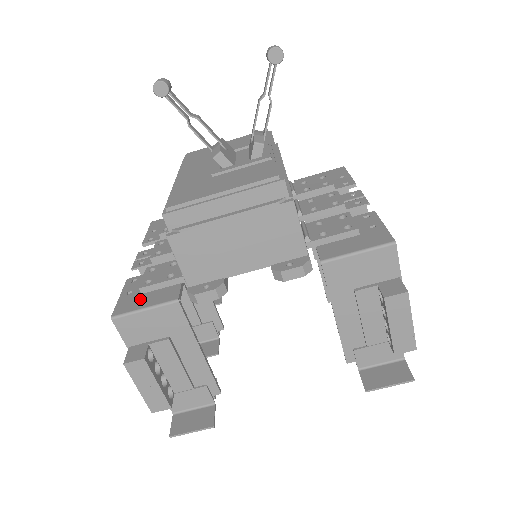
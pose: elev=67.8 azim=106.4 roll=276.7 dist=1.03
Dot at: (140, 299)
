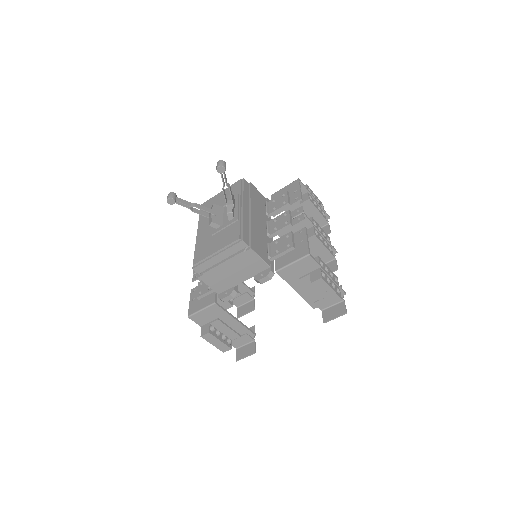
Dot at: (198, 304)
